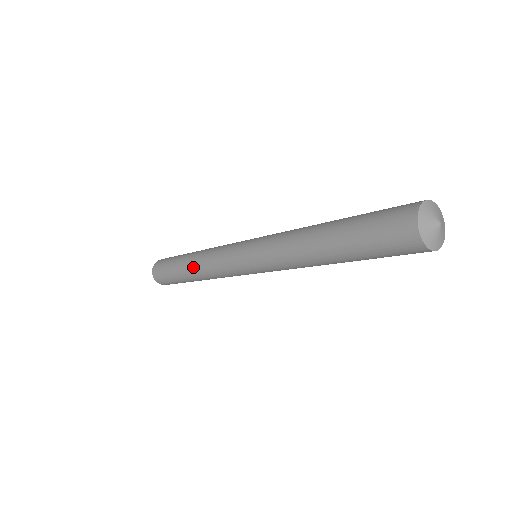
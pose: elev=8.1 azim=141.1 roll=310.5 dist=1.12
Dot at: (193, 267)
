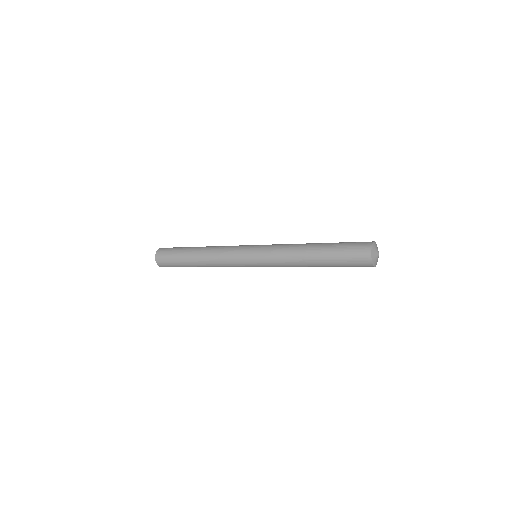
Dot at: (202, 257)
